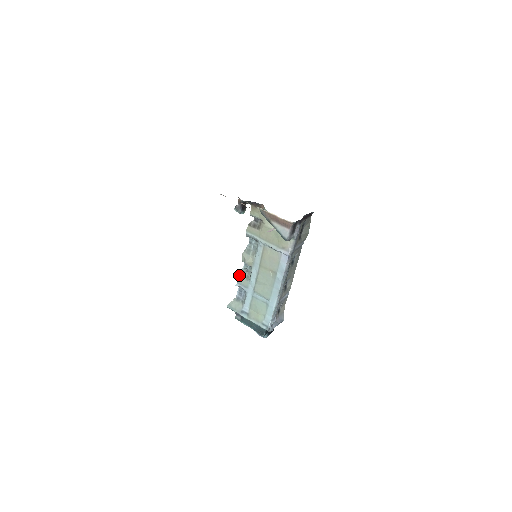
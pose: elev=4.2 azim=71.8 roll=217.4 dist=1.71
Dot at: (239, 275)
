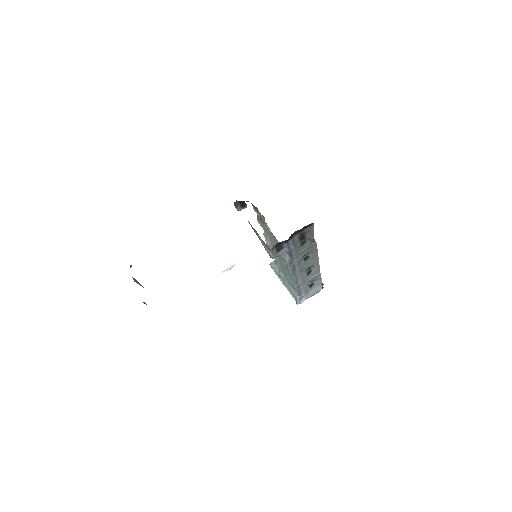
Dot at: (269, 247)
